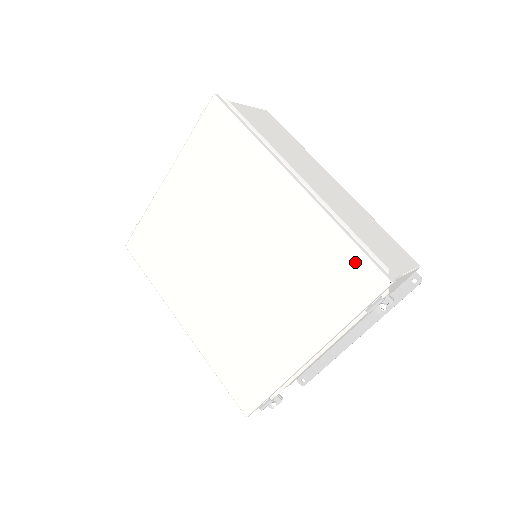
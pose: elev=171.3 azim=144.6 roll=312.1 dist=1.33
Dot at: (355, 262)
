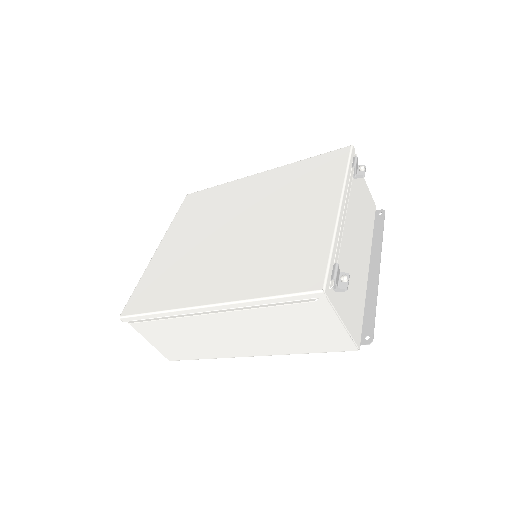
Dot at: (324, 157)
